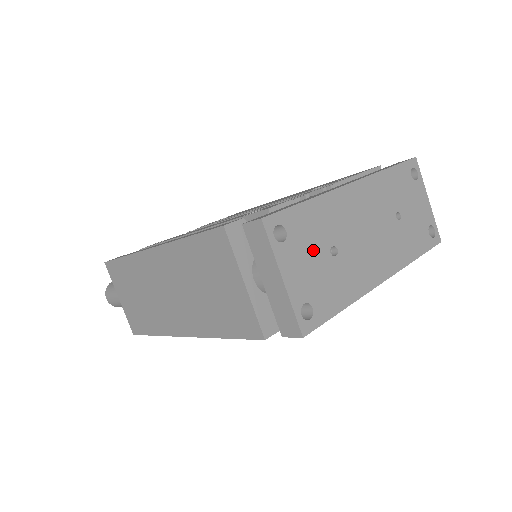
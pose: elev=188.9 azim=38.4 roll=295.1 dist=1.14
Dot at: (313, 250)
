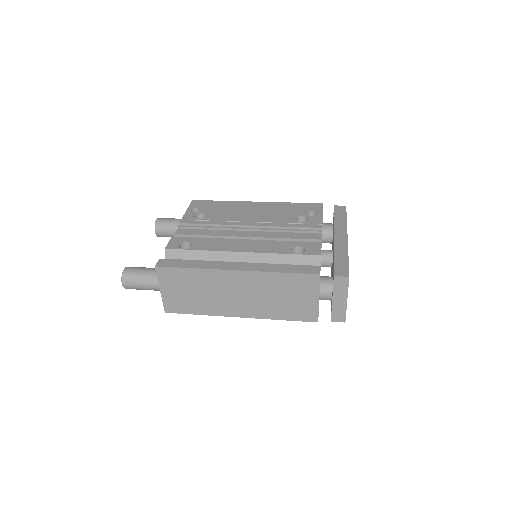
Dot at: occluded
